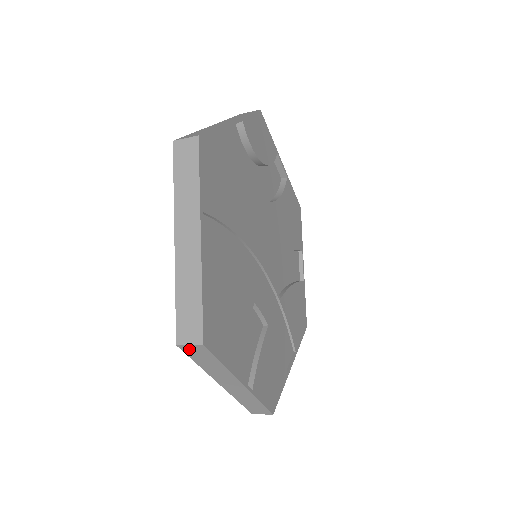
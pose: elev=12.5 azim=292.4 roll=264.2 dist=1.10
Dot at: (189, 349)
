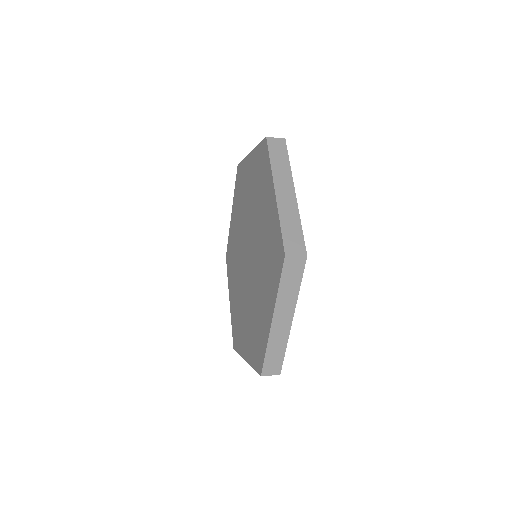
Dot at: (265, 374)
